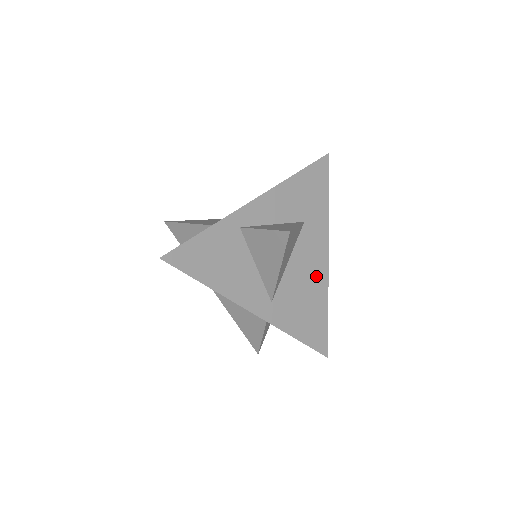
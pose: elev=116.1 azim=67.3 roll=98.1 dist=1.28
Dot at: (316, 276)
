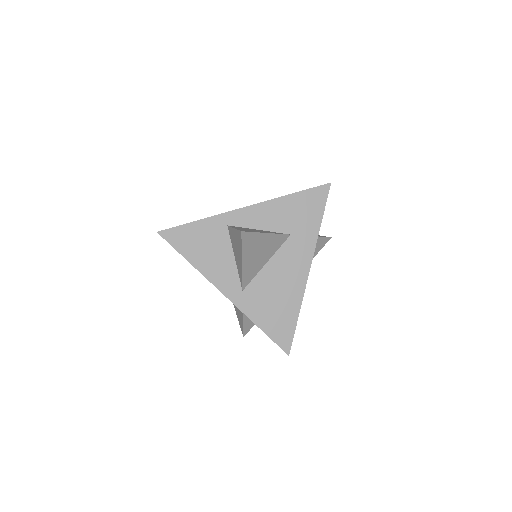
Dot at: (293, 283)
